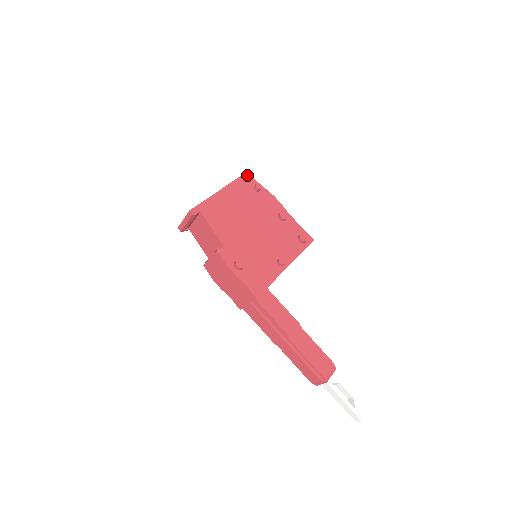
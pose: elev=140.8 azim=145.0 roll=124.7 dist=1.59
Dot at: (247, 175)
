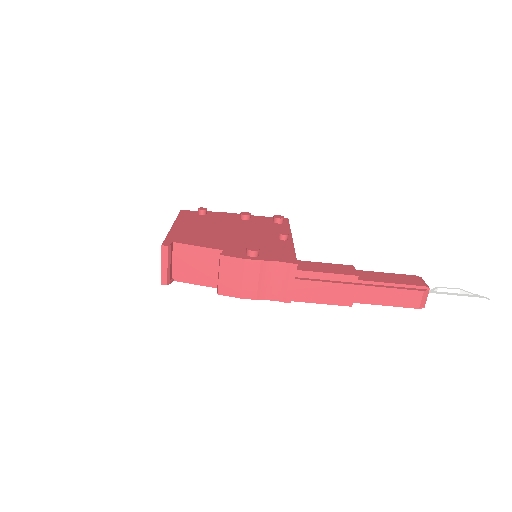
Dot at: (184, 211)
